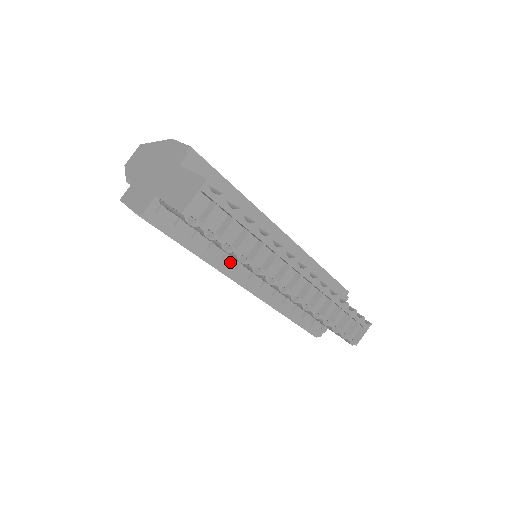
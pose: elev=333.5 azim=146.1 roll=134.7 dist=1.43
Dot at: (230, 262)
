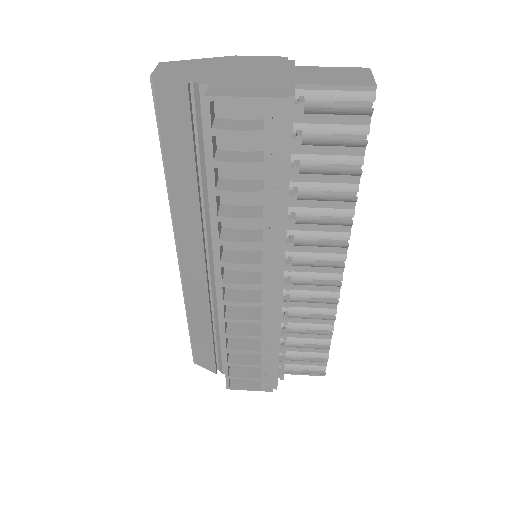
Dot at: occluded
